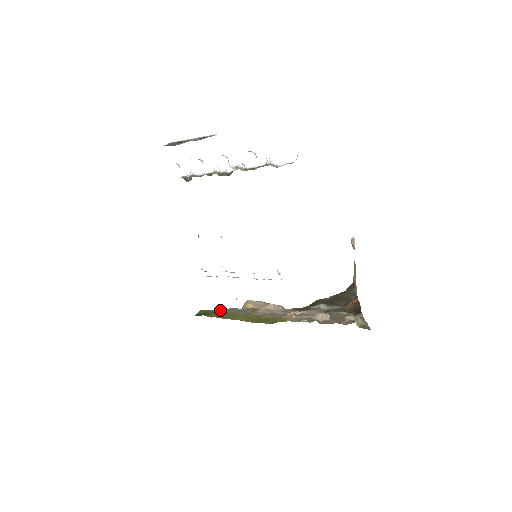
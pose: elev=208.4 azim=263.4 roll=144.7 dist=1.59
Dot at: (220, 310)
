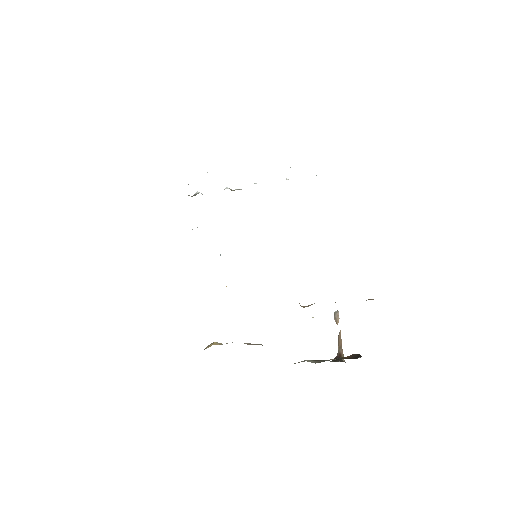
Dot at: occluded
